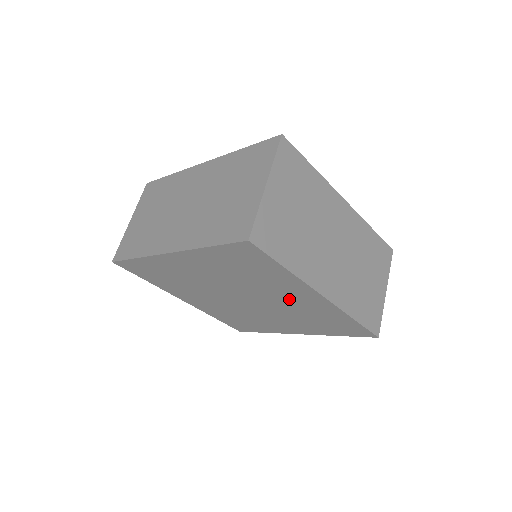
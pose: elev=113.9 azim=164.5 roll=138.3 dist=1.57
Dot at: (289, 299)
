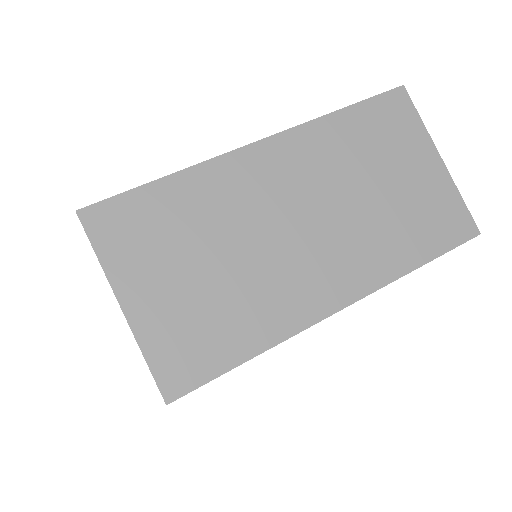
Dot at: occluded
